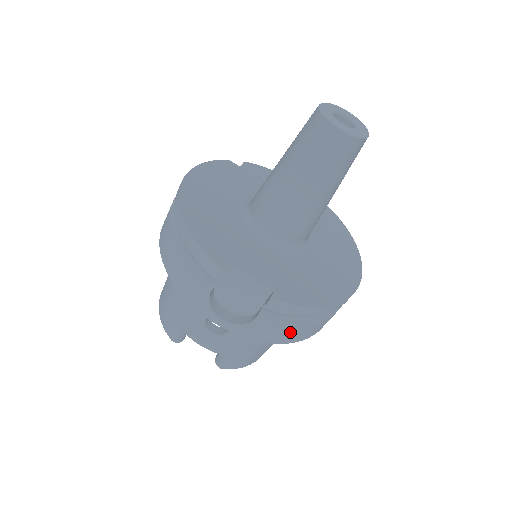
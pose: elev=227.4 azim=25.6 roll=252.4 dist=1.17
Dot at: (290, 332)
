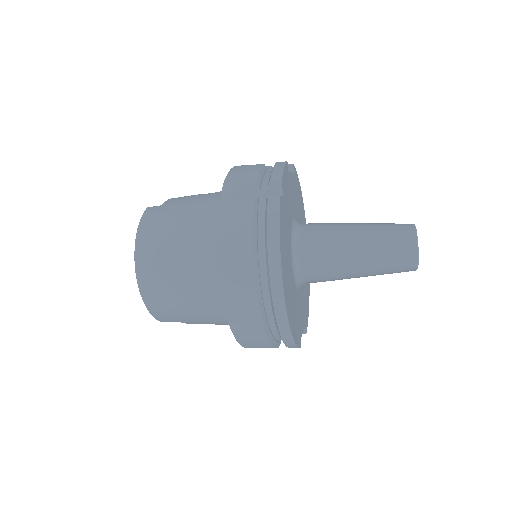
Dot at: occluded
